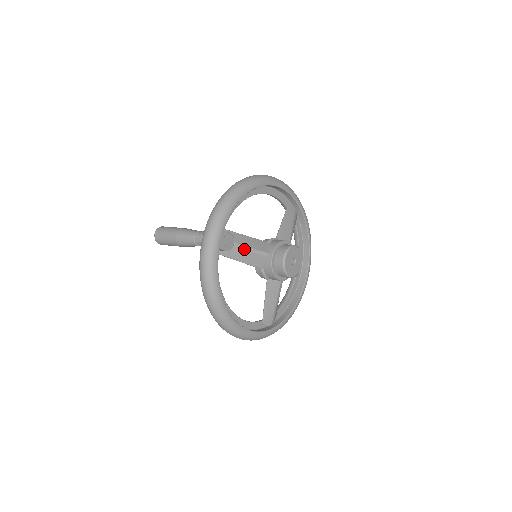
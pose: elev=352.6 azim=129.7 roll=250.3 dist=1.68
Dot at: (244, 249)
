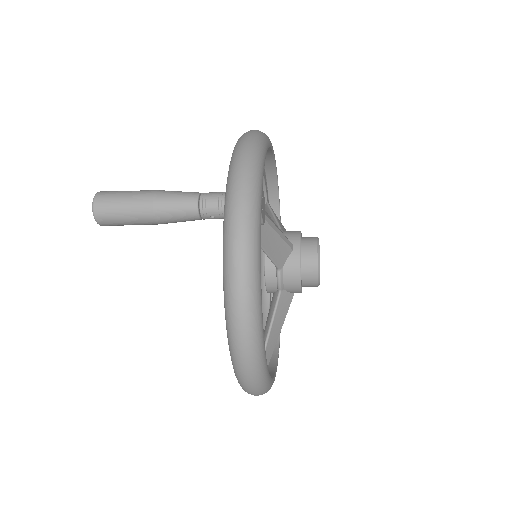
Dot at: (274, 229)
